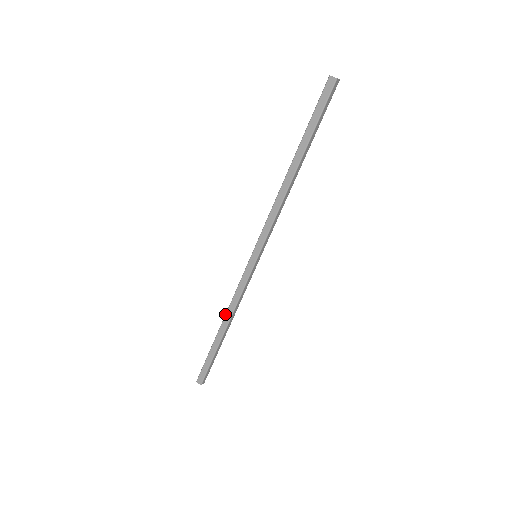
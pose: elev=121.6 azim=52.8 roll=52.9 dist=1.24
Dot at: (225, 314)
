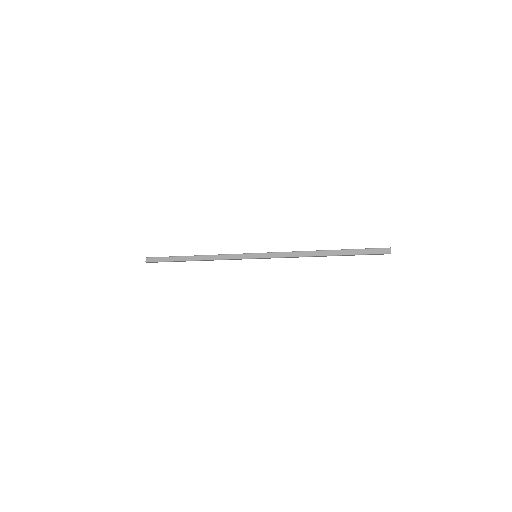
Dot at: (205, 255)
